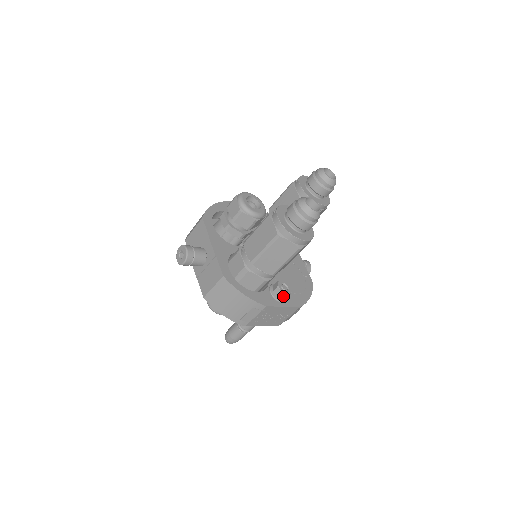
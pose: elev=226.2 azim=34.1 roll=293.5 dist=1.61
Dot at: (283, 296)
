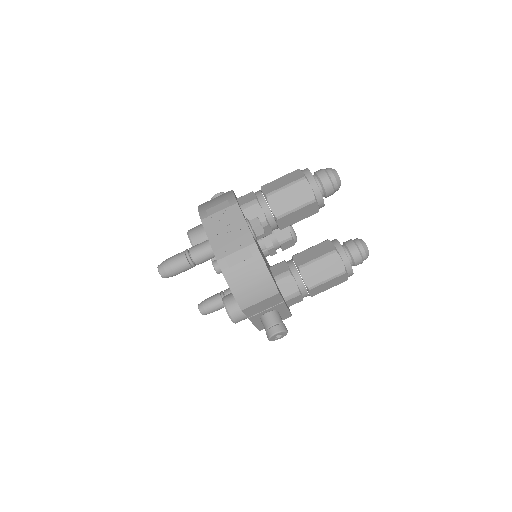
Dot at: (255, 220)
